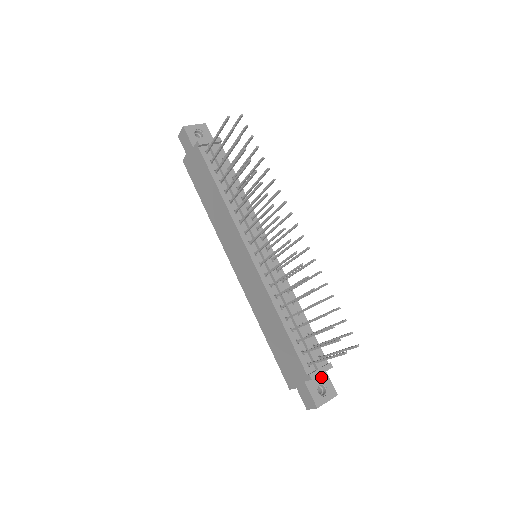
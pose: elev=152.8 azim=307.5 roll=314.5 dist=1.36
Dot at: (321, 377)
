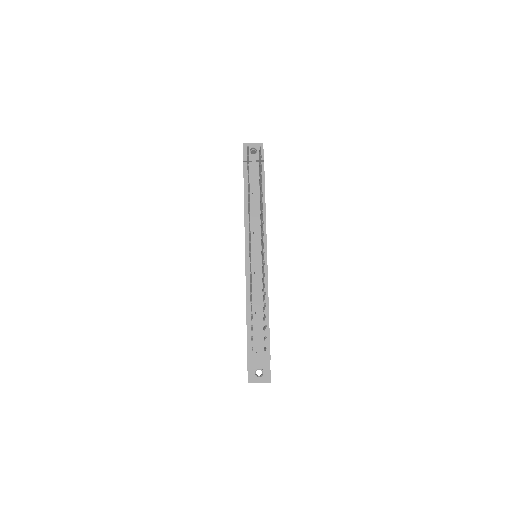
Dot at: (263, 363)
